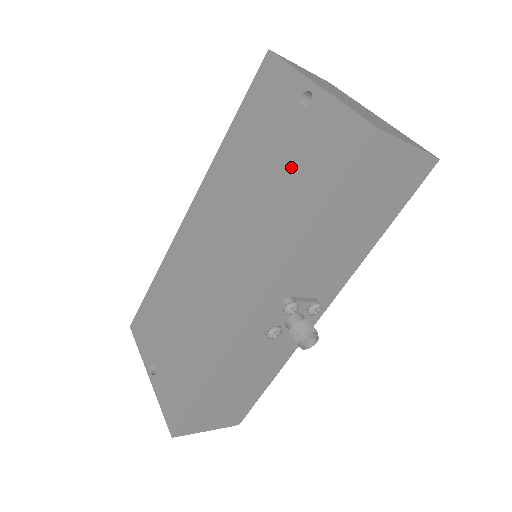
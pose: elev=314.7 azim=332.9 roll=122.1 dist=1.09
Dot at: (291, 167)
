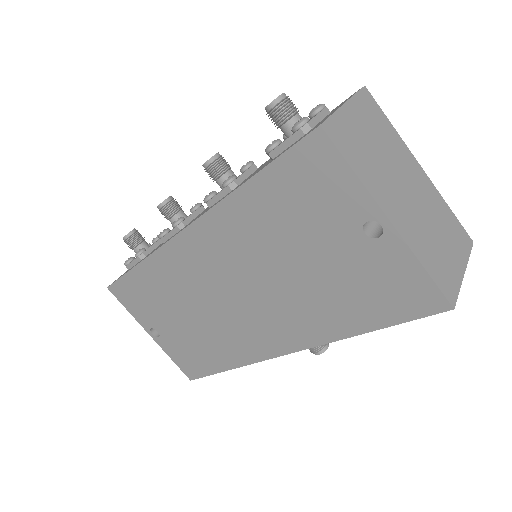
Dot at: (341, 279)
